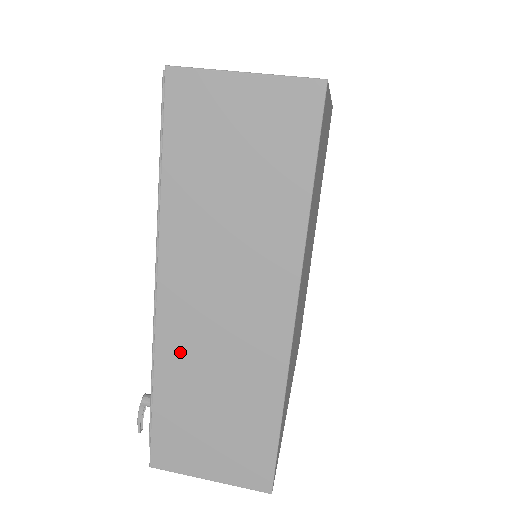
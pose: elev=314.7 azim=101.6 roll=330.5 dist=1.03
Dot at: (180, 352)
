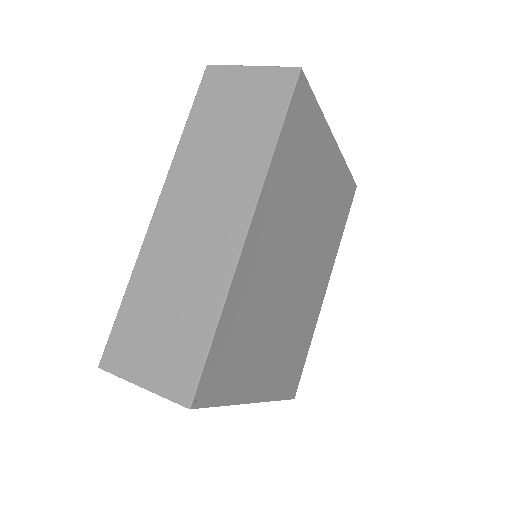
Dot at: (156, 257)
